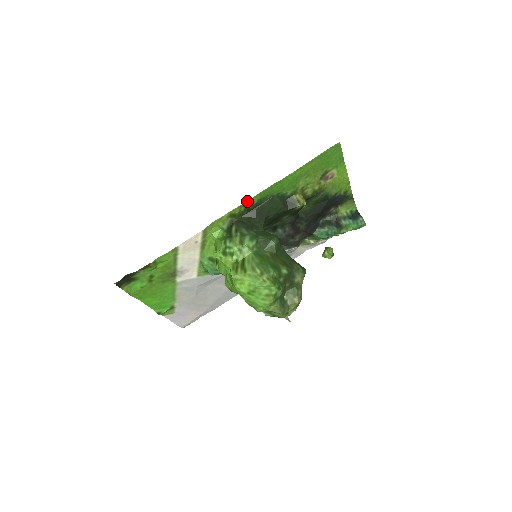
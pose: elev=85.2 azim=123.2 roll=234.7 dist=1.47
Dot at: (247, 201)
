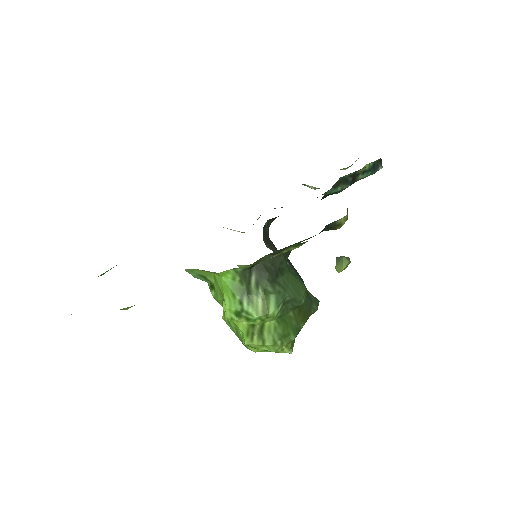
Dot at: occluded
